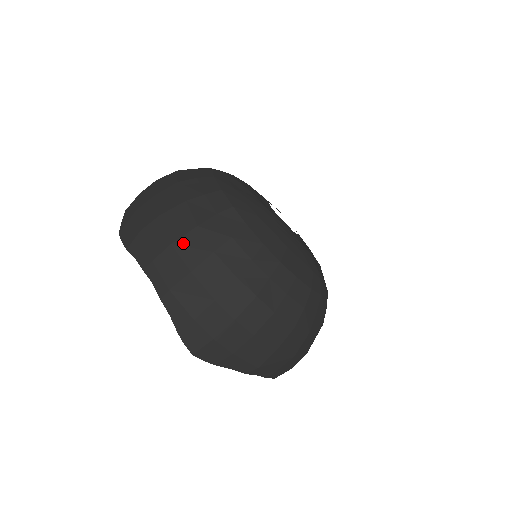
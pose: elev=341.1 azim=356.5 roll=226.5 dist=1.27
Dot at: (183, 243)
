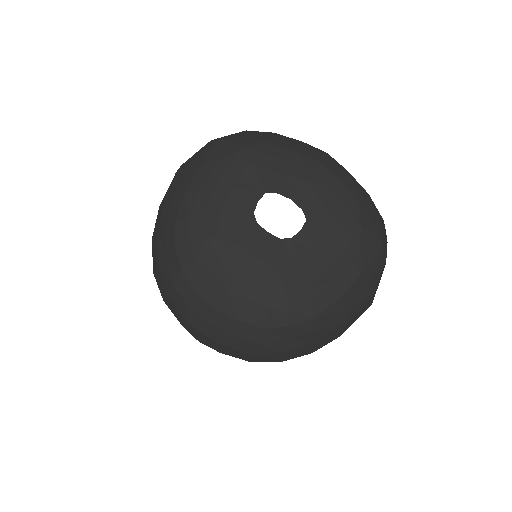
Dot at: (156, 276)
